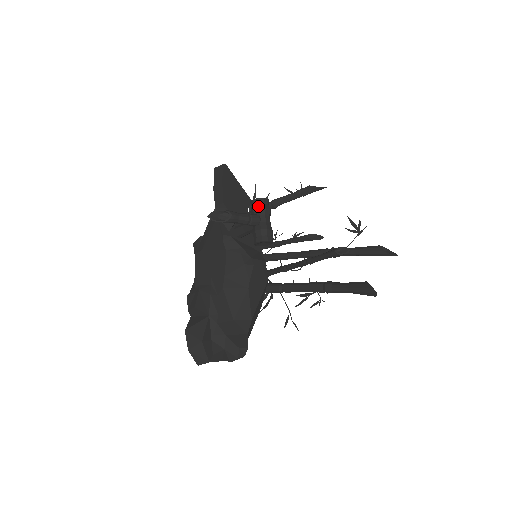
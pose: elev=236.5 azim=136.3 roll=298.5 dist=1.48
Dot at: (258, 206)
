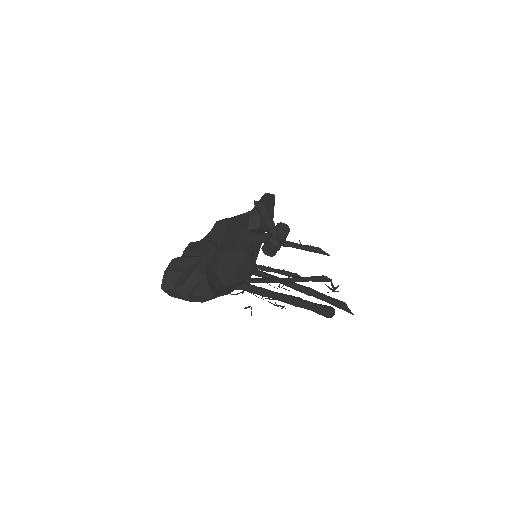
Dot at: (282, 227)
